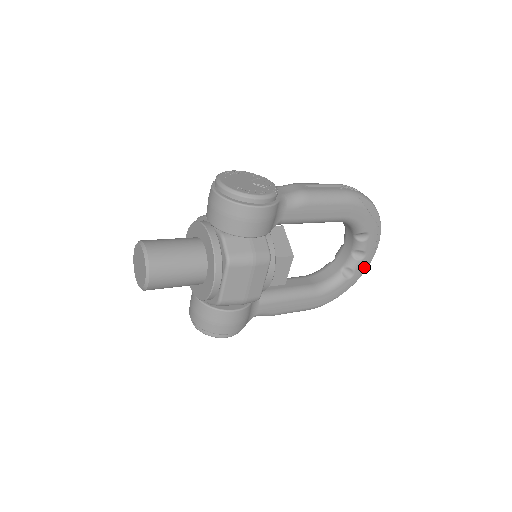
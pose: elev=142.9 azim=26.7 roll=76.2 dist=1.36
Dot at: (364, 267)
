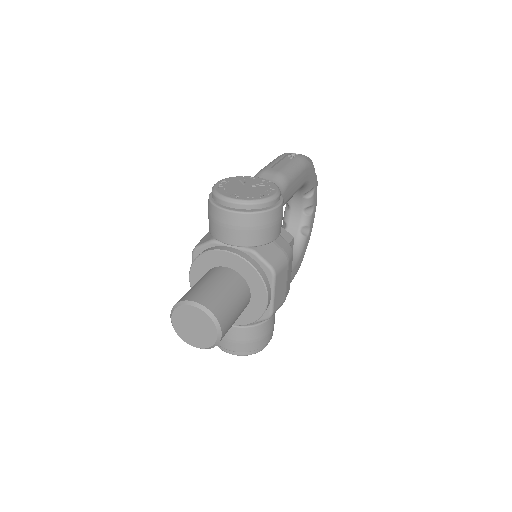
Dot at: (313, 219)
